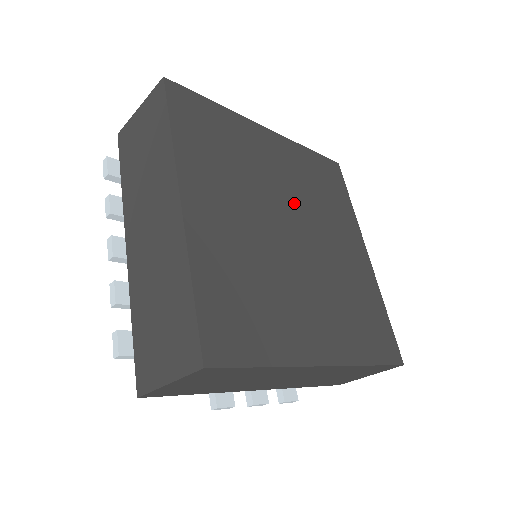
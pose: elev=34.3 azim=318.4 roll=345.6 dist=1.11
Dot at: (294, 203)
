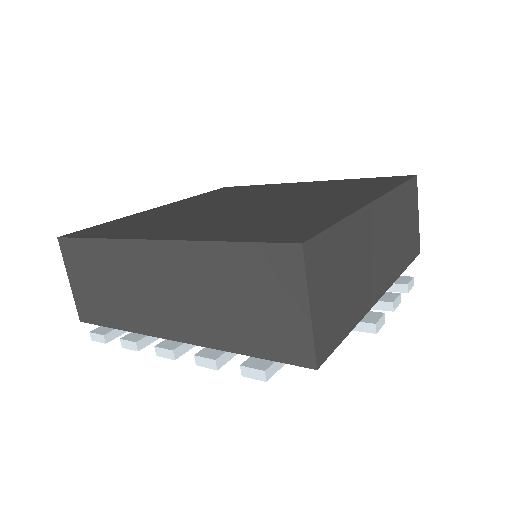
Dot at: (227, 203)
